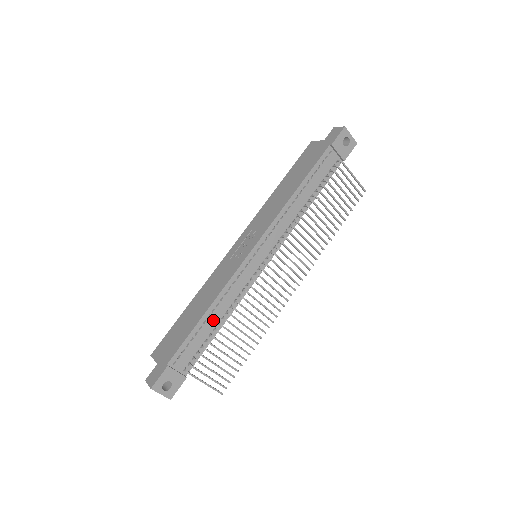
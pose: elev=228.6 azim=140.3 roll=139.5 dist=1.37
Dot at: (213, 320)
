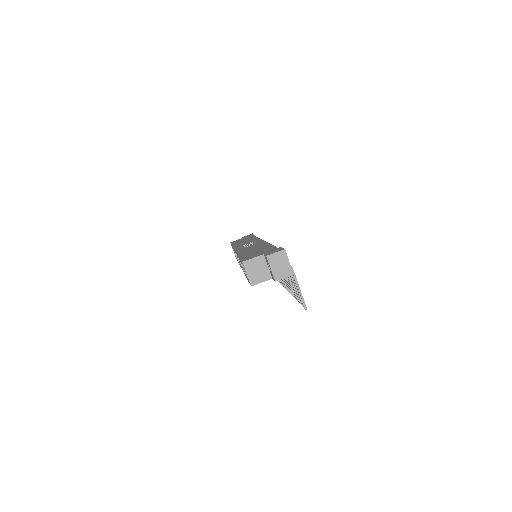
Dot at: occluded
